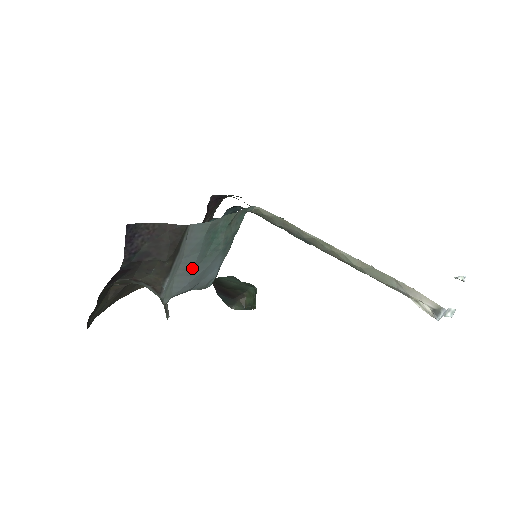
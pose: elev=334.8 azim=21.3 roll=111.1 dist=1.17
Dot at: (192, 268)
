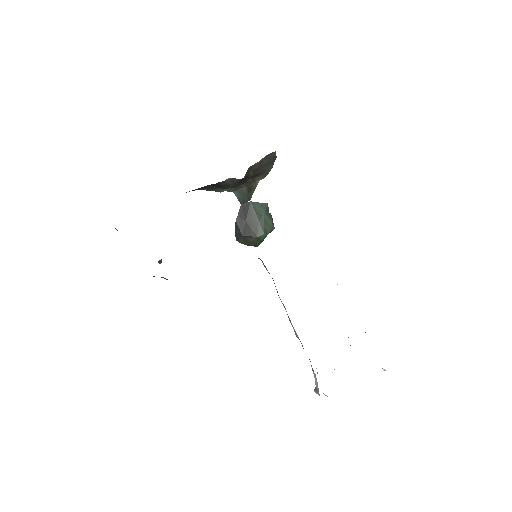
Dot at: occluded
